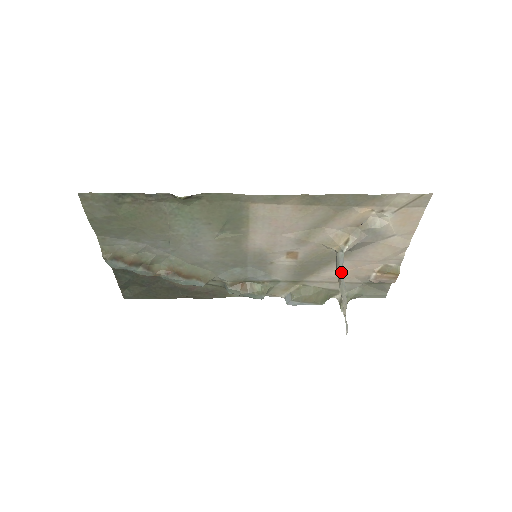
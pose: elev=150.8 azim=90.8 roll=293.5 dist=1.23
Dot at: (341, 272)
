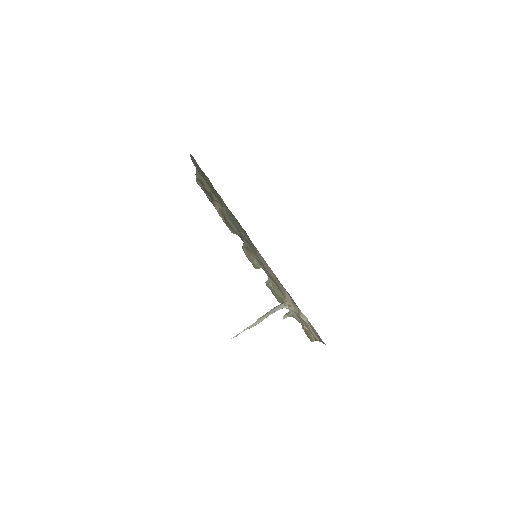
Dot at: (270, 313)
